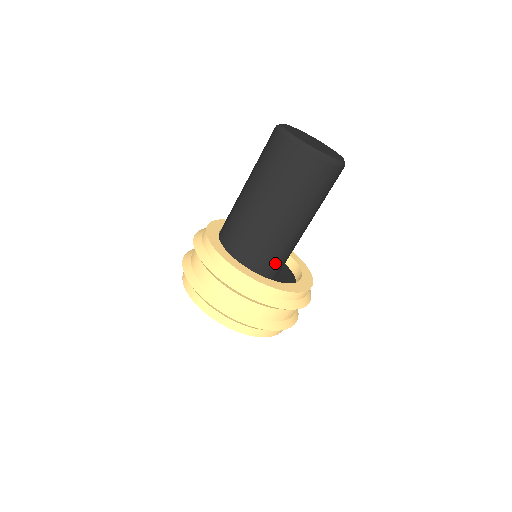
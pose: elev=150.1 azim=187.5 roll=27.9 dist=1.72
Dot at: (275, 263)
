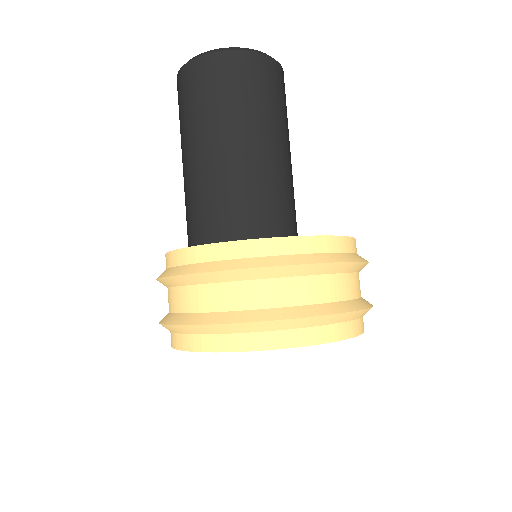
Dot at: (253, 227)
